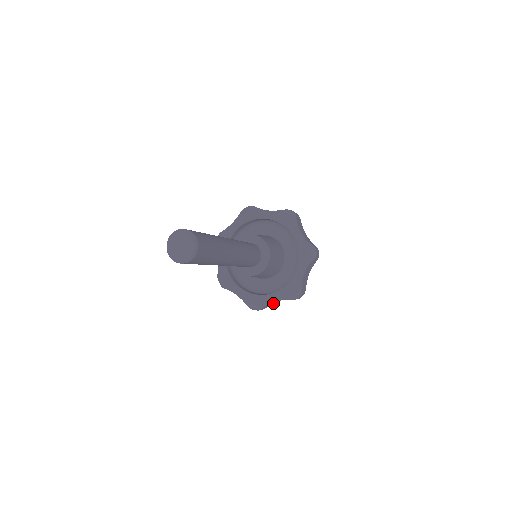
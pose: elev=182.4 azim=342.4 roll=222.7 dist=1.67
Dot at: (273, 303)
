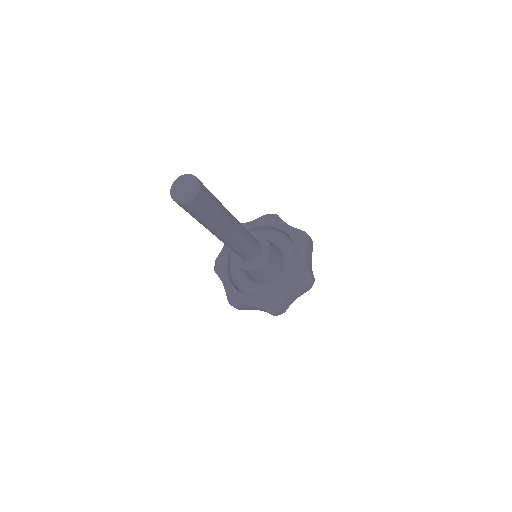
Dot at: (289, 305)
